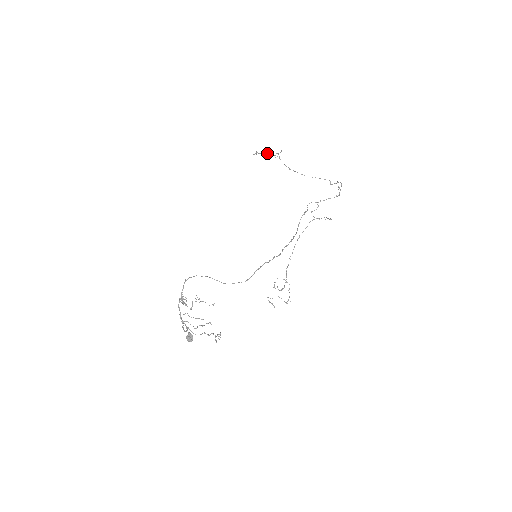
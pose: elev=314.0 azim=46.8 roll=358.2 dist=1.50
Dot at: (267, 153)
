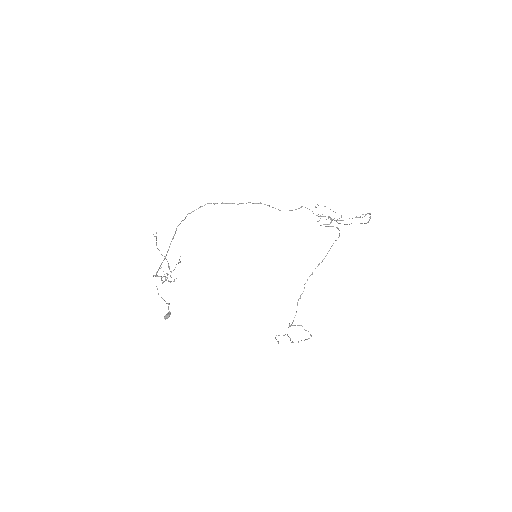
Dot at: occluded
